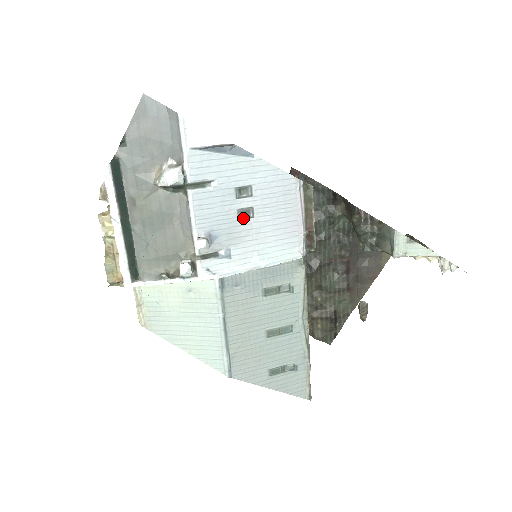
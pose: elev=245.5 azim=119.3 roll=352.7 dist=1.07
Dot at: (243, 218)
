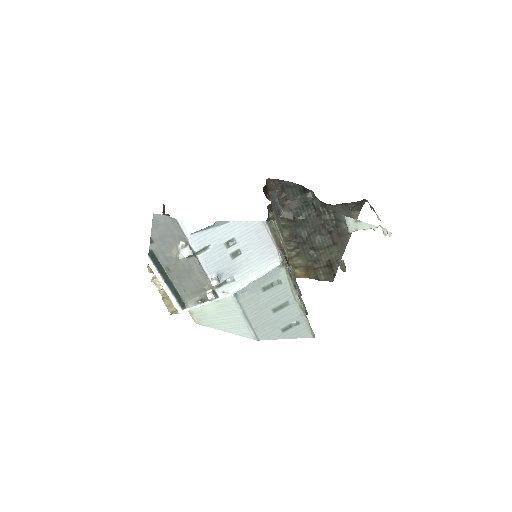
Dot at: (235, 257)
